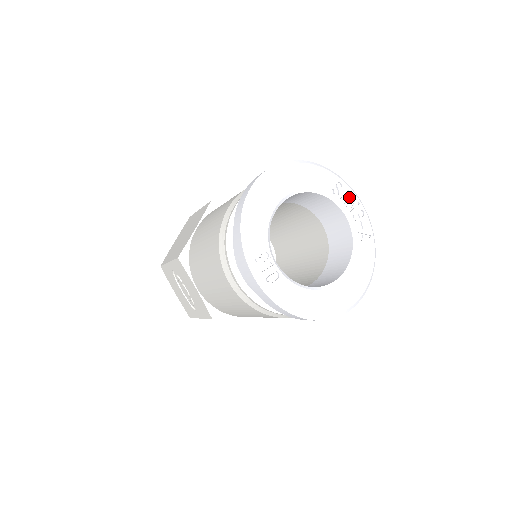
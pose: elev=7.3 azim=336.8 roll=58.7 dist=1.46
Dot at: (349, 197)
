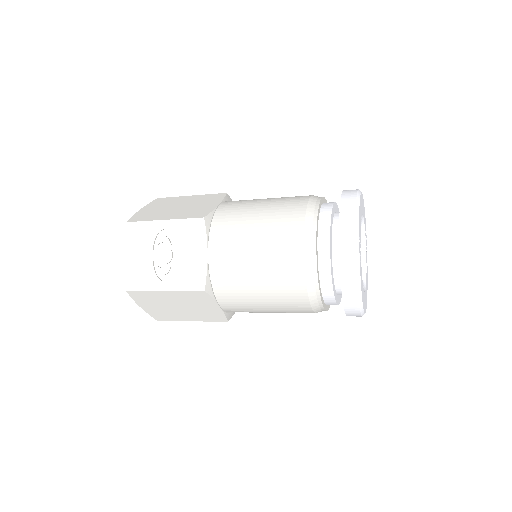
Dot at: (366, 243)
